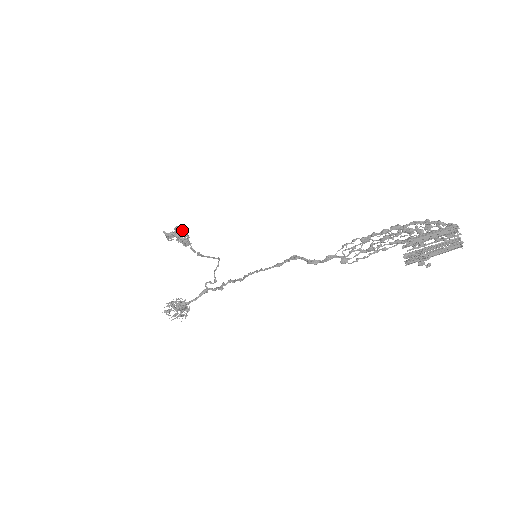
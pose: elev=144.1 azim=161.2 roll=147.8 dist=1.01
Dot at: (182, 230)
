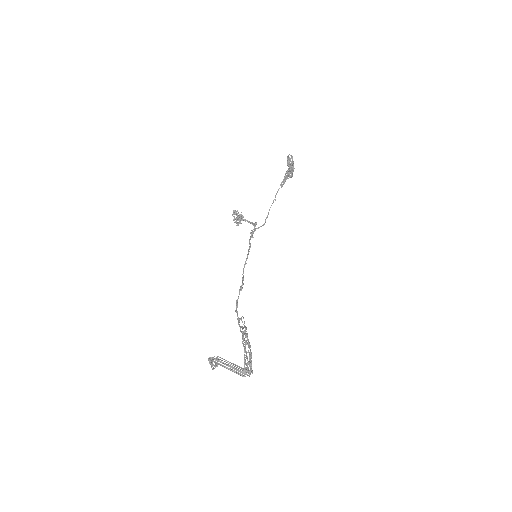
Dot at: (290, 171)
